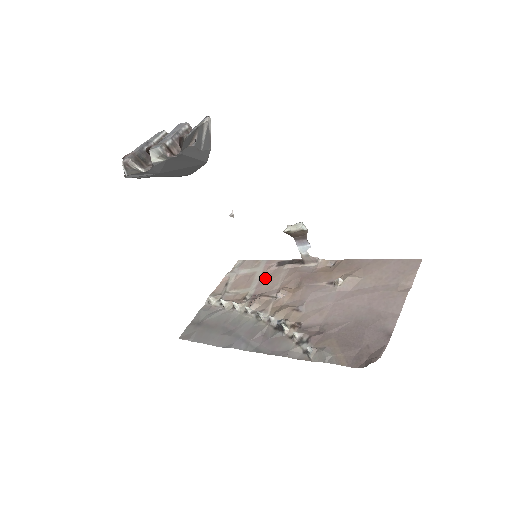
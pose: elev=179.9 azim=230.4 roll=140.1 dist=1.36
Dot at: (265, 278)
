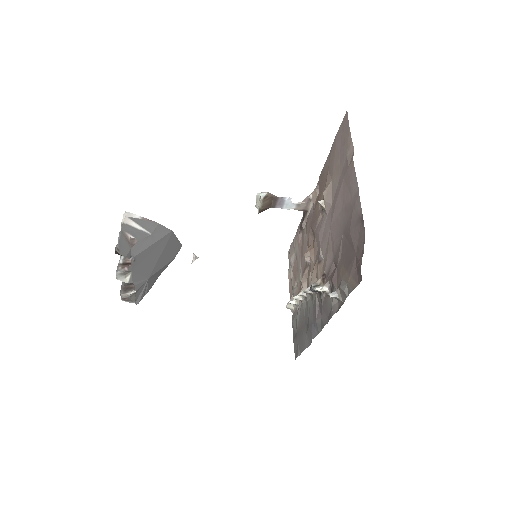
Dot at: (301, 251)
